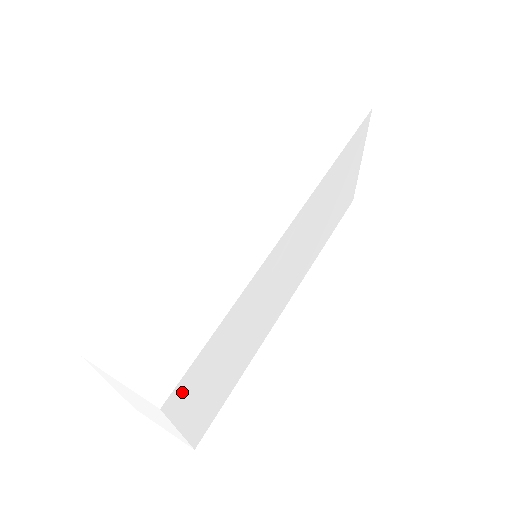
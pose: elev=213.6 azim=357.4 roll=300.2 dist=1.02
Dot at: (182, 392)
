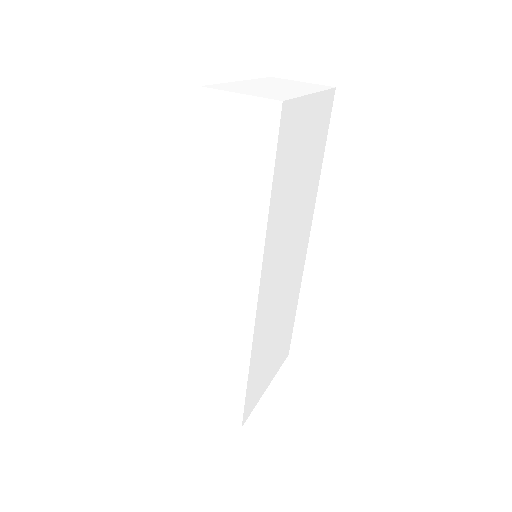
Dot at: (250, 404)
